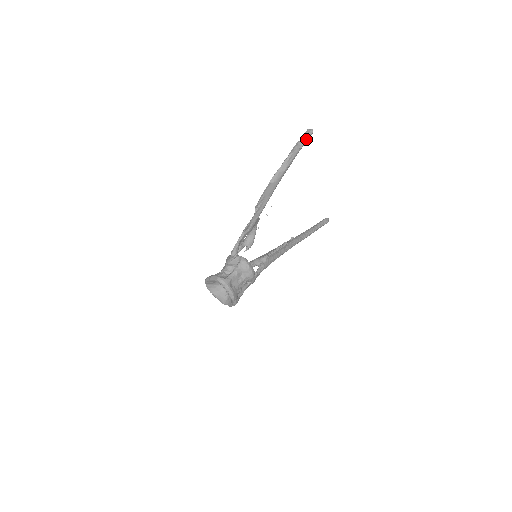
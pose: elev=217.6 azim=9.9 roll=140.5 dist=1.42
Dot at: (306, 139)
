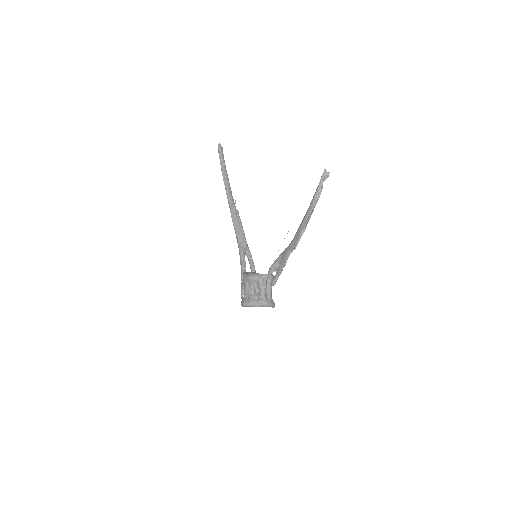
Dot at: occluded
